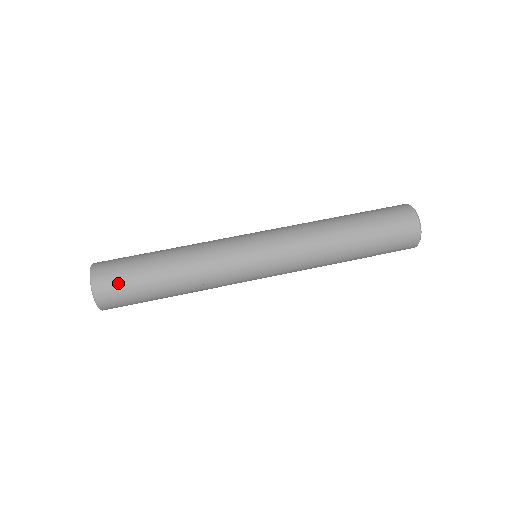
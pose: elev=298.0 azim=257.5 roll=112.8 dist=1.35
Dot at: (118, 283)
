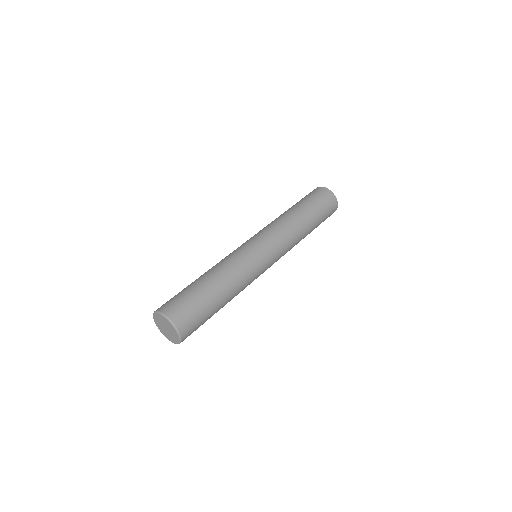
Dot at: (189, 311)
